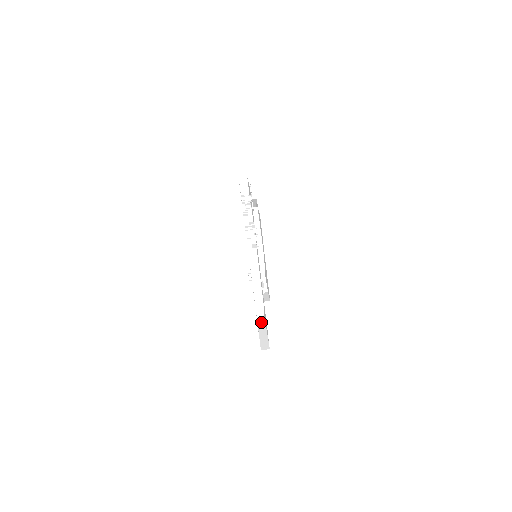
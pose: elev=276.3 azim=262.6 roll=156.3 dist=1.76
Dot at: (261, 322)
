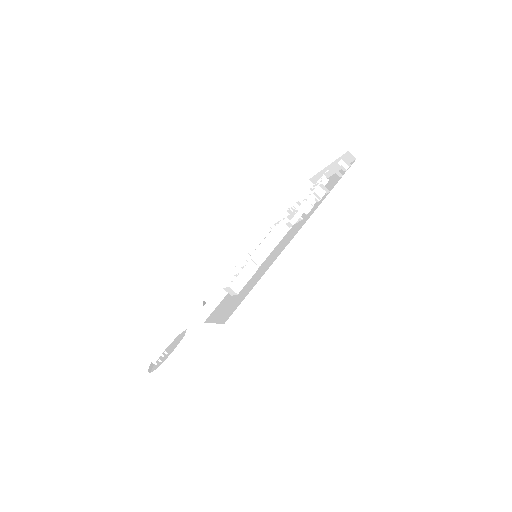
Dot at: occluded
